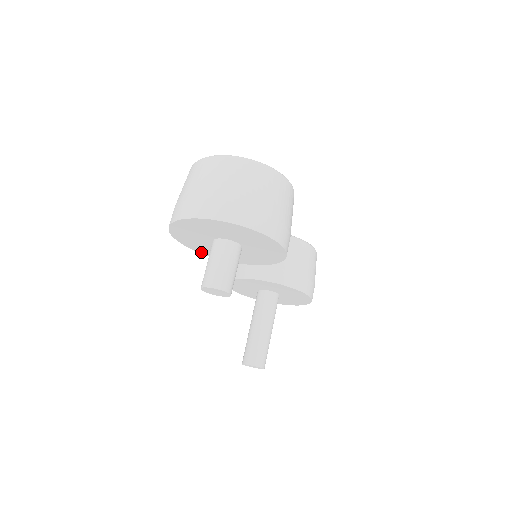
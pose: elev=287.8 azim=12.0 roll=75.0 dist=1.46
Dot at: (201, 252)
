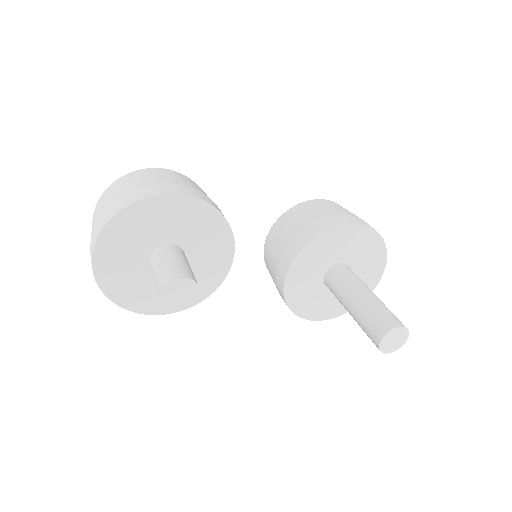
Dot at: (194, 303)
